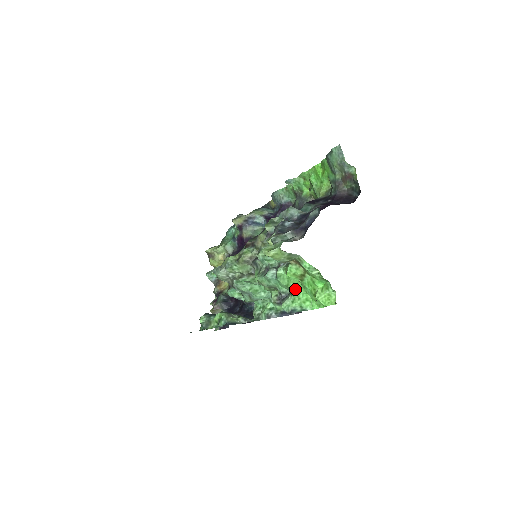
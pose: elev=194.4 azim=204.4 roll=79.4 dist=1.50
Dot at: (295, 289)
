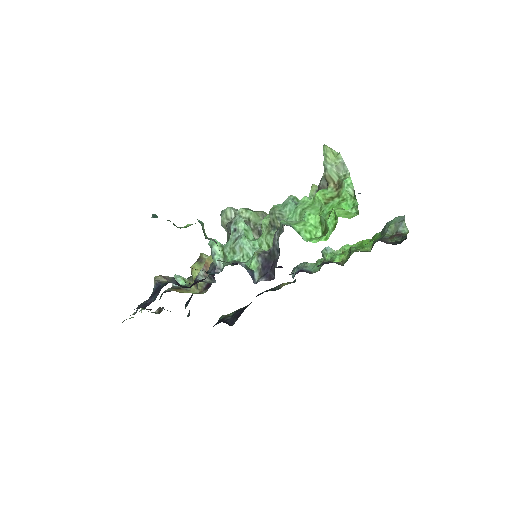
Dot at: (309, 214)
